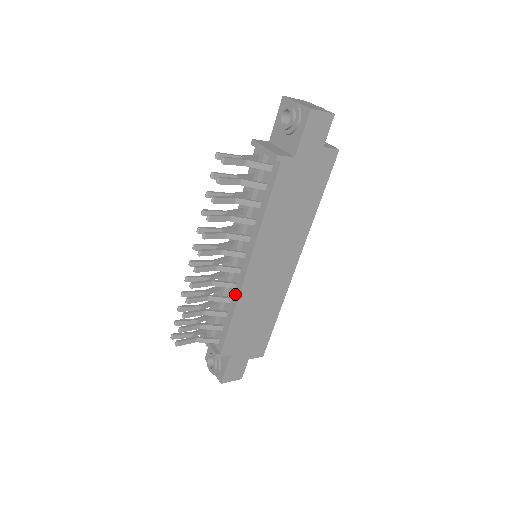
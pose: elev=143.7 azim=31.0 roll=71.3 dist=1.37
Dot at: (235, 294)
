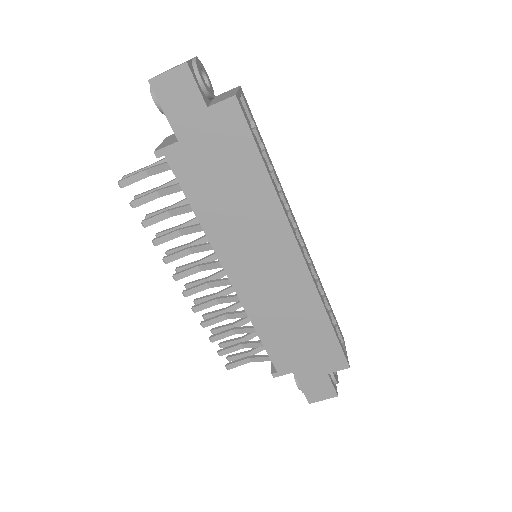
Dot at: occluded
